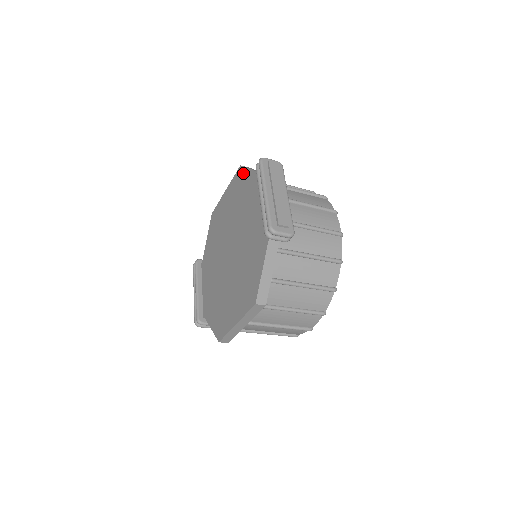
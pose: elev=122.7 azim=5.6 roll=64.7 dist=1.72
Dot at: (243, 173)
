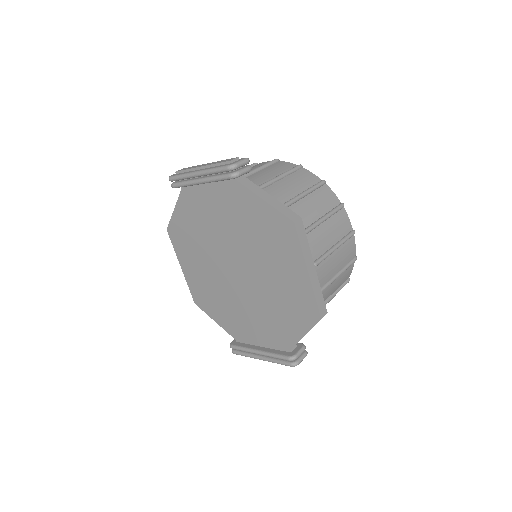
Dot at: (174, 225)
